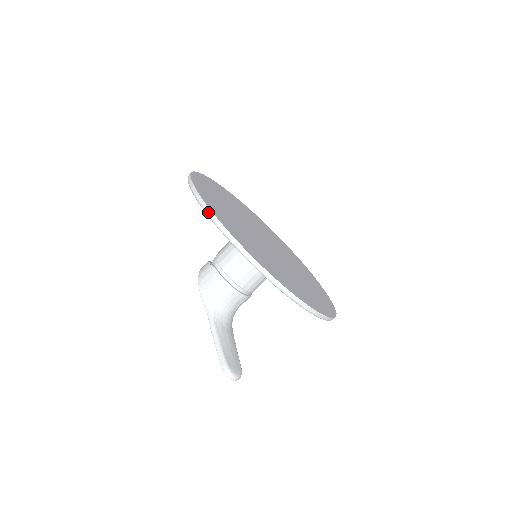
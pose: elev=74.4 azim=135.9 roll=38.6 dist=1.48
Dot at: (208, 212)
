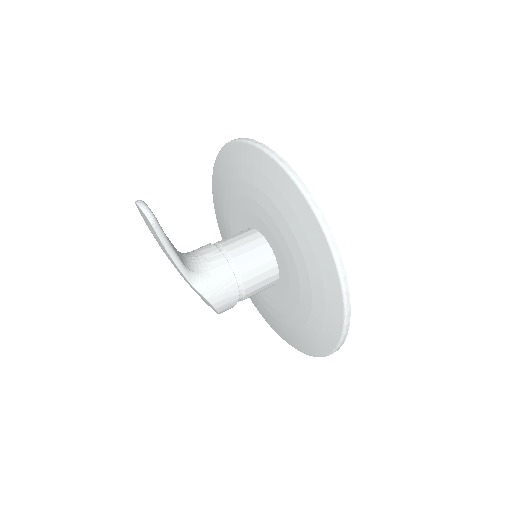
Dot at: occluded
